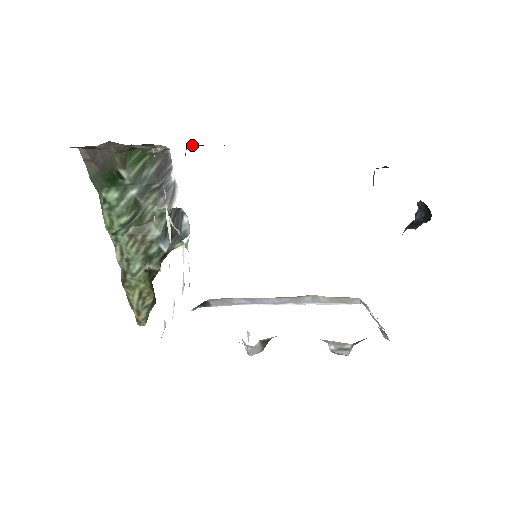
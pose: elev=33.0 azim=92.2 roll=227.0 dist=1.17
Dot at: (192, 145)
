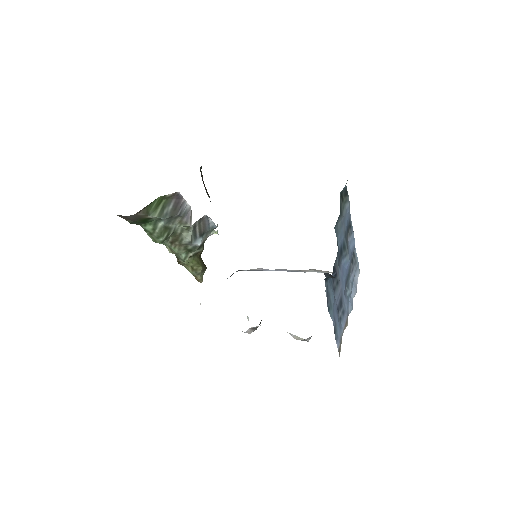
Dot at: occluded
